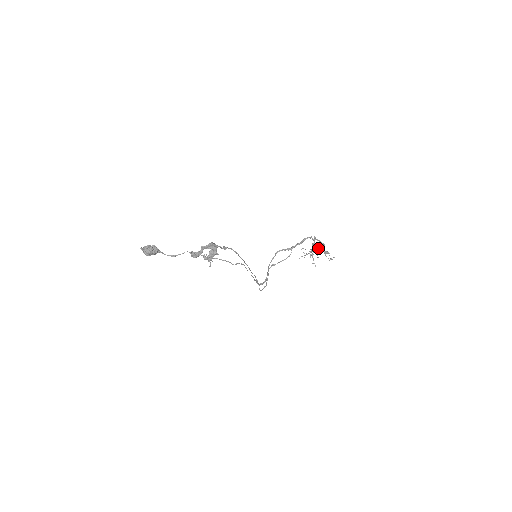
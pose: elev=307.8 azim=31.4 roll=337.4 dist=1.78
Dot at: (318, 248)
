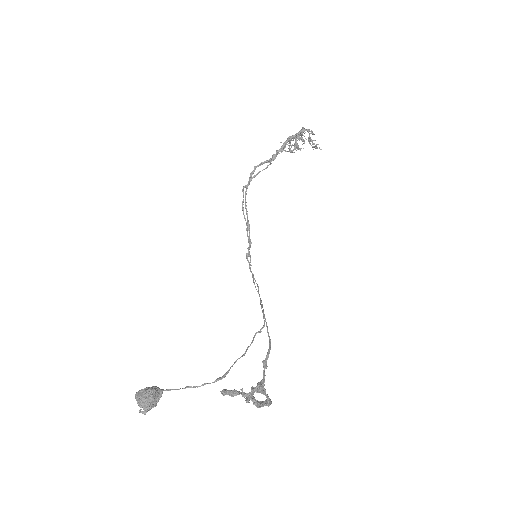
Dot at: (304, 140)
